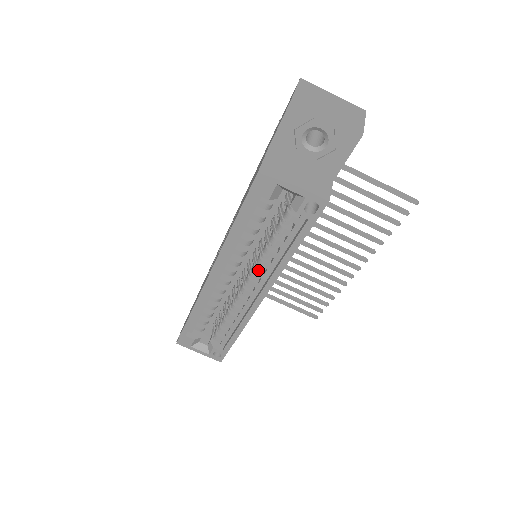
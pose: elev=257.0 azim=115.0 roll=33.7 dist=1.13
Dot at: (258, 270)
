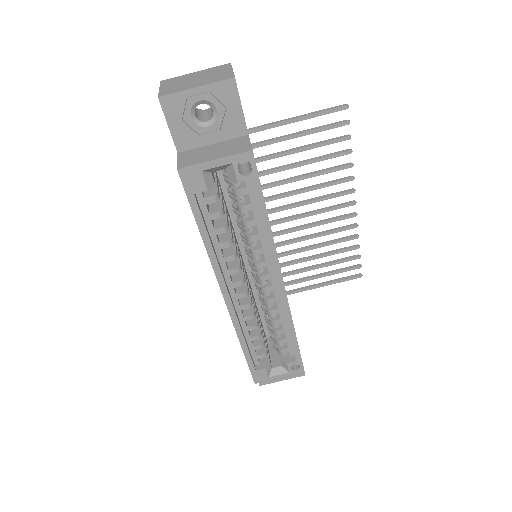
Dot at: (258, 261)
